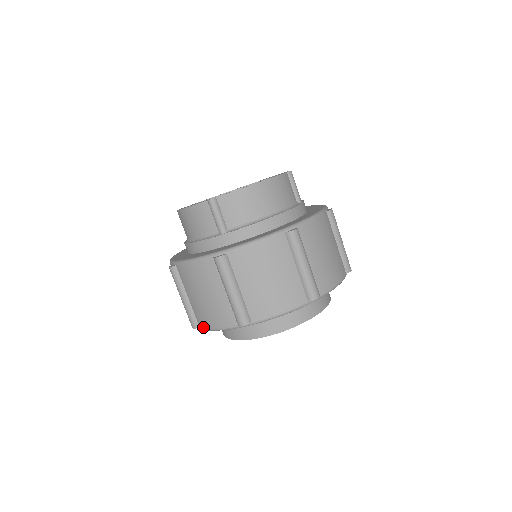
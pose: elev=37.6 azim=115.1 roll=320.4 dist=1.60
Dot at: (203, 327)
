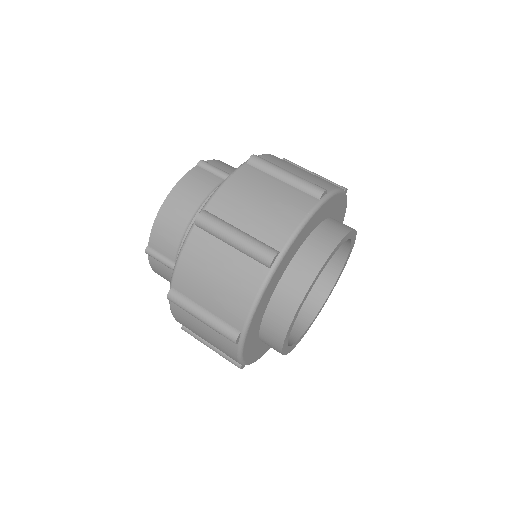
Dot at: (239, 363)
